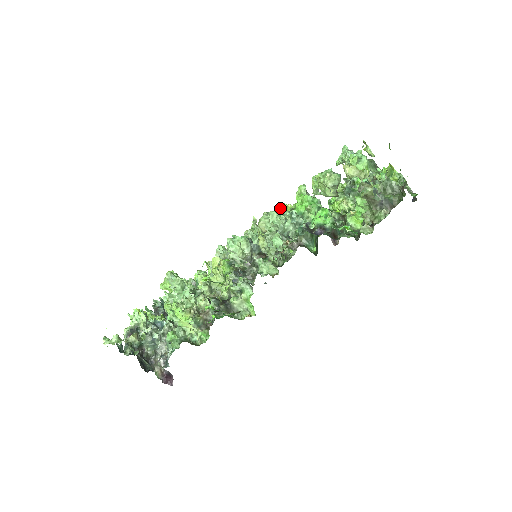
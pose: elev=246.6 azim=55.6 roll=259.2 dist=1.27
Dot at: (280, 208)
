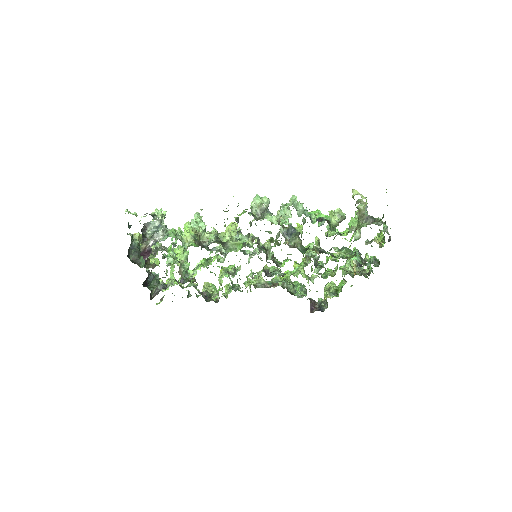
Dot at: occluded
